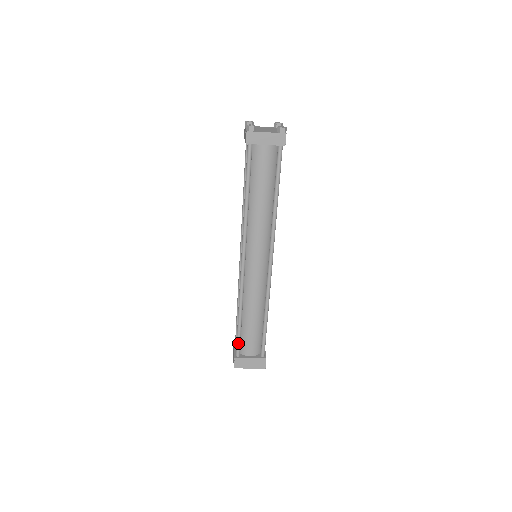
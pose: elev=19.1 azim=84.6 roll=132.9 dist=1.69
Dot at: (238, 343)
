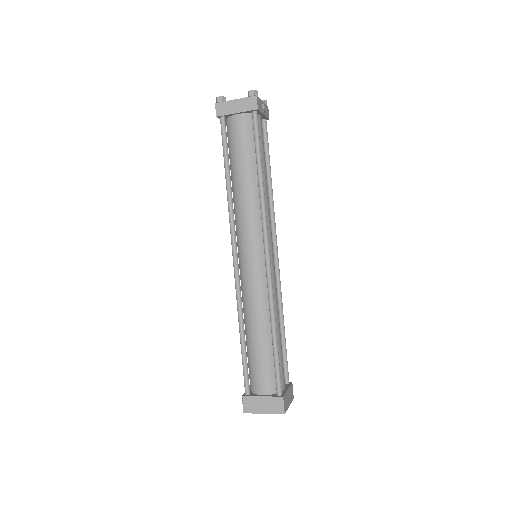
Dot at: (244, 374)
